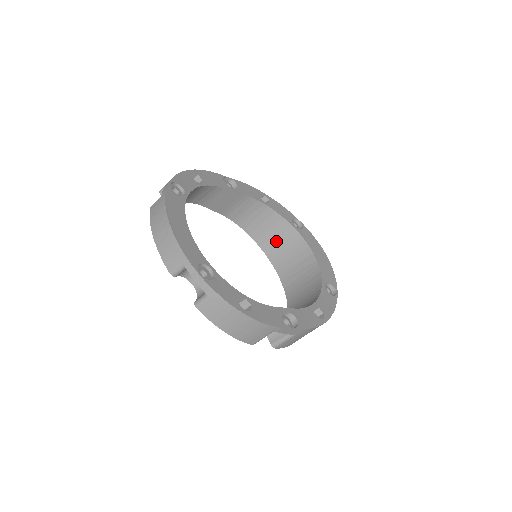
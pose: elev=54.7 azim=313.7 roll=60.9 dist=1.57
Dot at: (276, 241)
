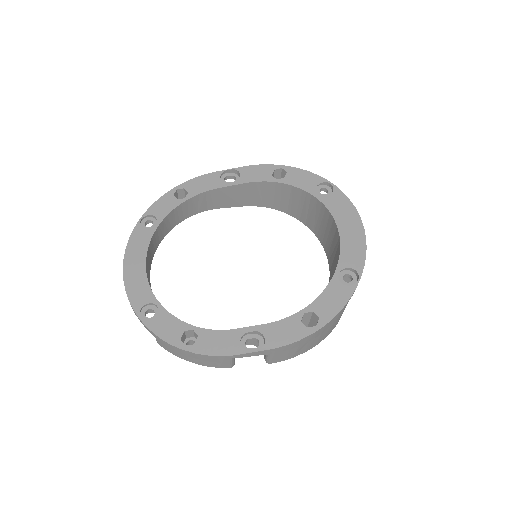
Dot at: (311, 216)
